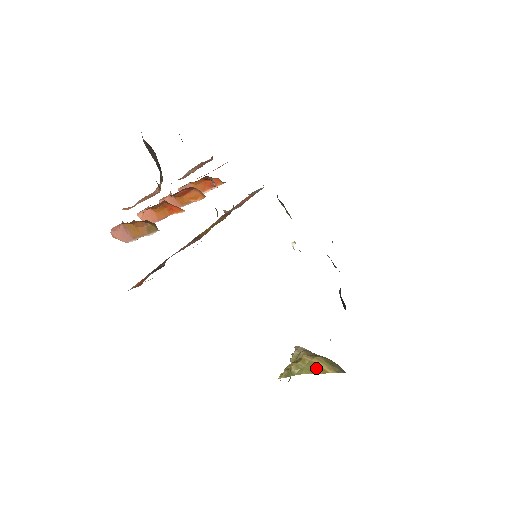
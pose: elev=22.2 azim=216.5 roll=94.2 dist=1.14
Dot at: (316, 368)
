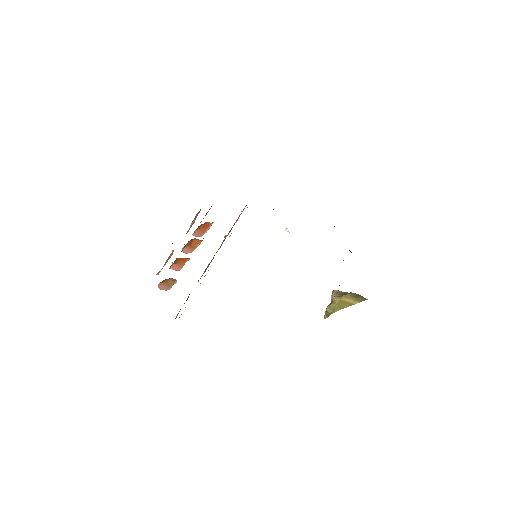
Dot at: (344, 304)
